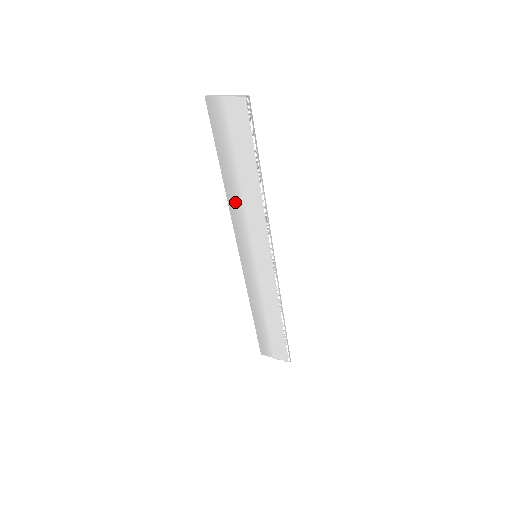
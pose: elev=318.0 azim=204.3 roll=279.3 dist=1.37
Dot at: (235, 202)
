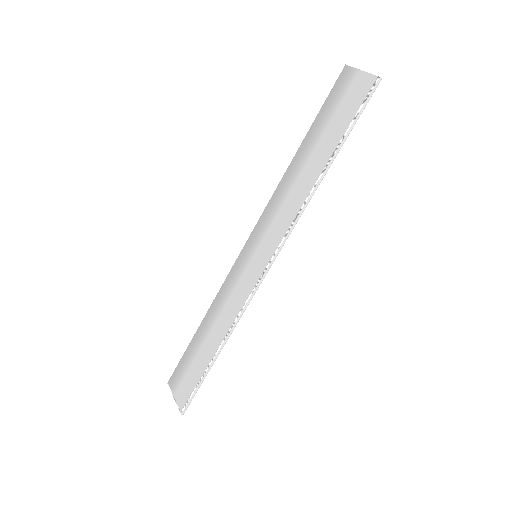
Dot at: (286, 184)
